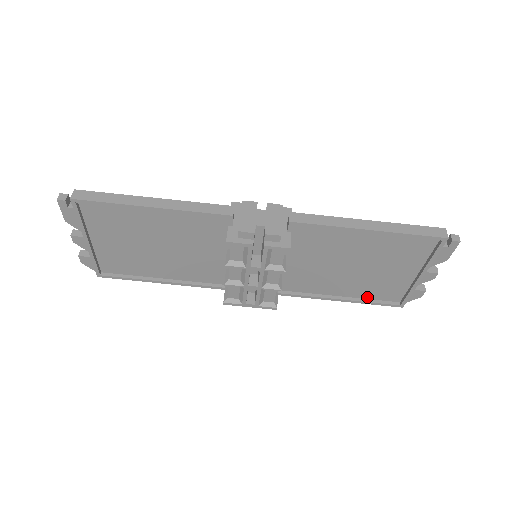
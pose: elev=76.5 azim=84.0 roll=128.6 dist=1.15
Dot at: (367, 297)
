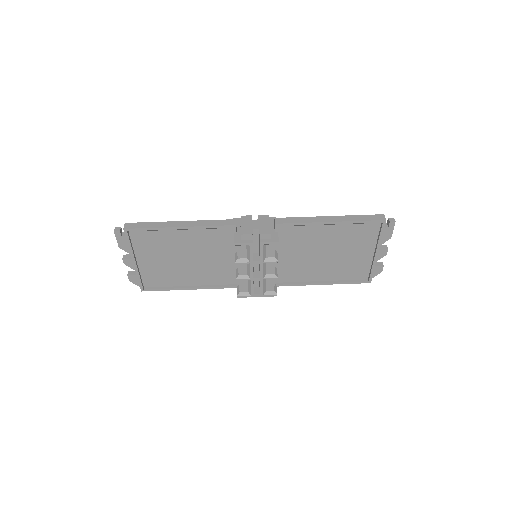
Dot at: (343, 279)
